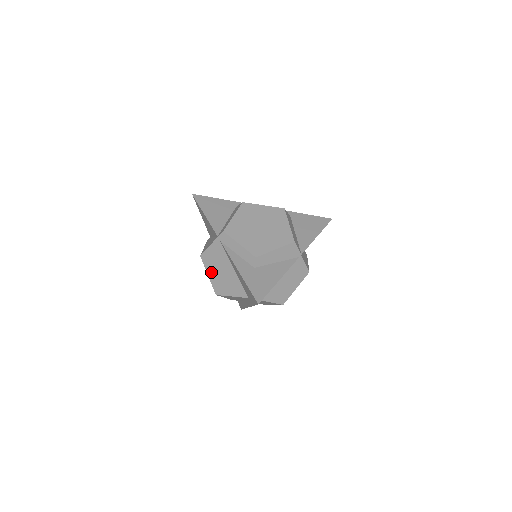
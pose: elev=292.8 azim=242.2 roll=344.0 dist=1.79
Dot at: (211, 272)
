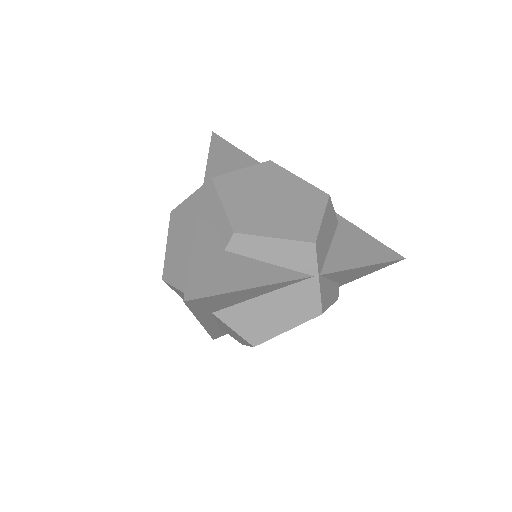
Dot at: (172, 241)
